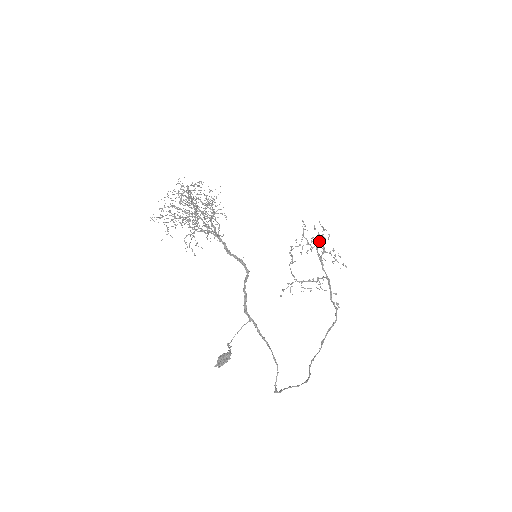
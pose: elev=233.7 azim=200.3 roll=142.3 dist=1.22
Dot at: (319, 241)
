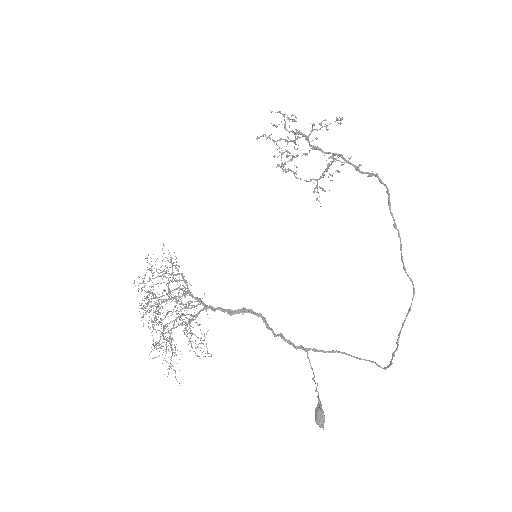
Dot at: occluded
